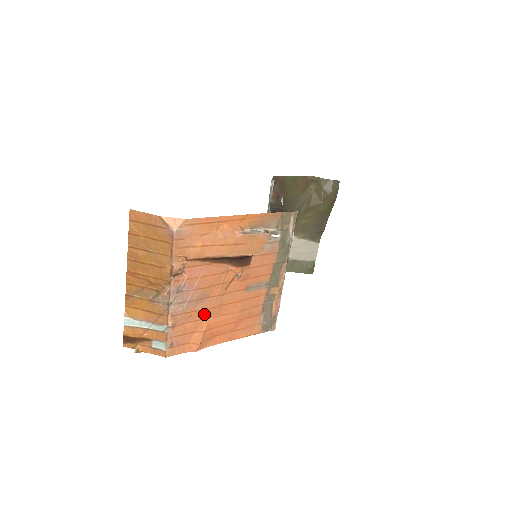
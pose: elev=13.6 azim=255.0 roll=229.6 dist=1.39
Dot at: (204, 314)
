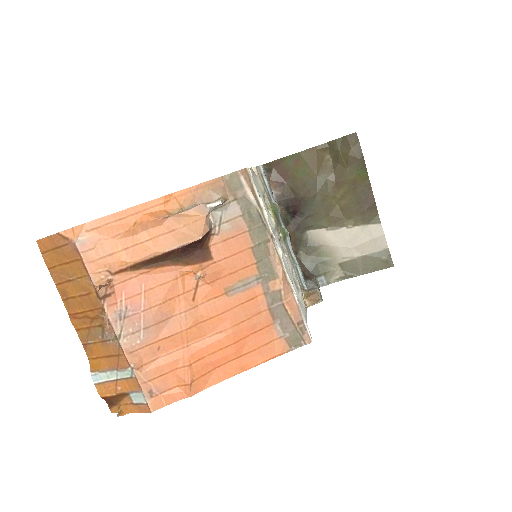
Dot at: (179, 341)
